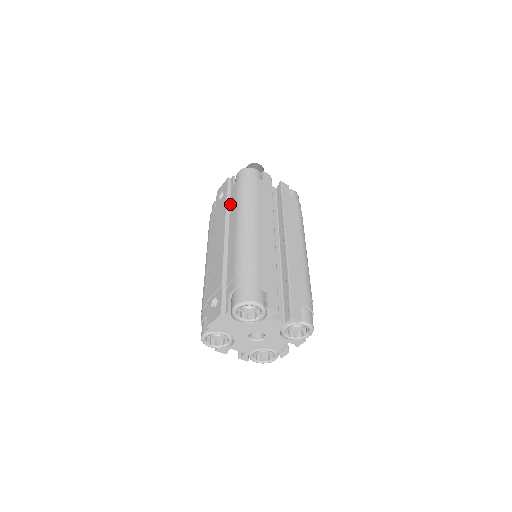
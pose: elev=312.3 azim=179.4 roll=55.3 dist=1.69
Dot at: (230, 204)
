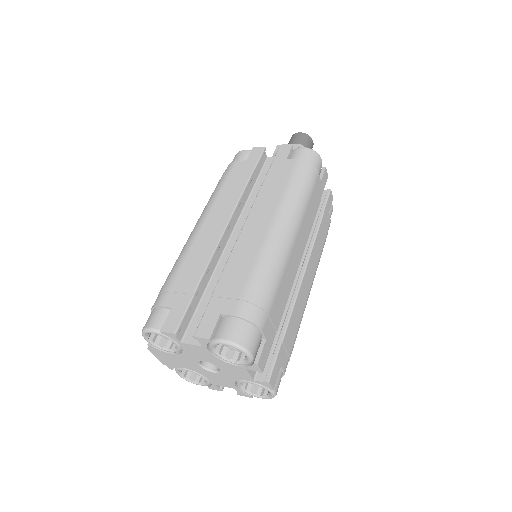
Dot at: occluded
